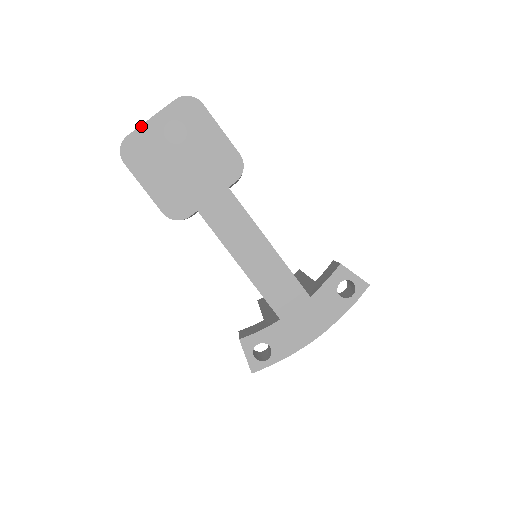
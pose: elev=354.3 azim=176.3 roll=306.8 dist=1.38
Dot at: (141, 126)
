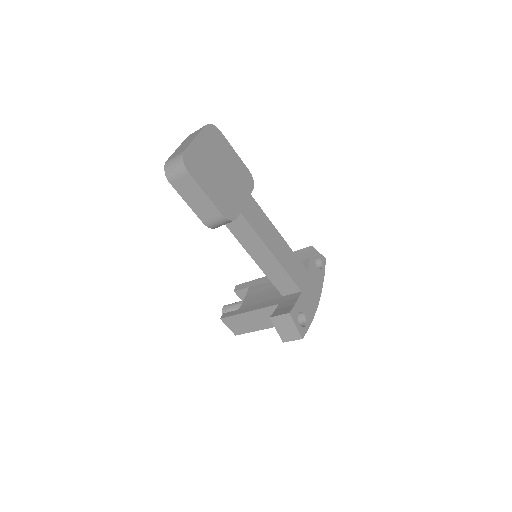
Dot at: (191, 143)
